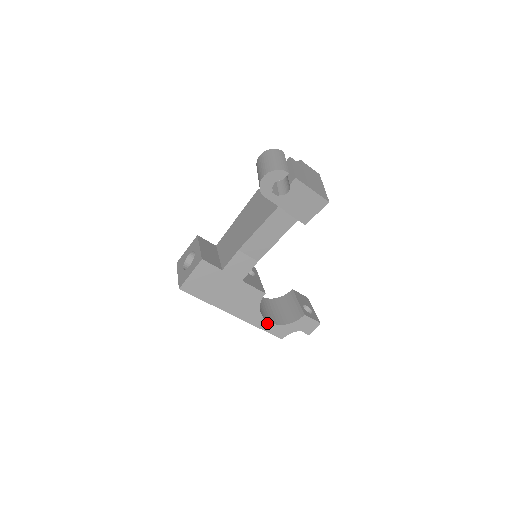
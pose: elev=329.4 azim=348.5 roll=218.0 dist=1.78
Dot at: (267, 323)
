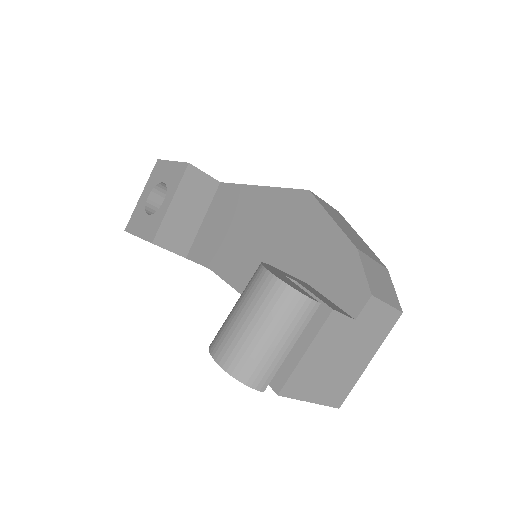
Dot at: occluded
